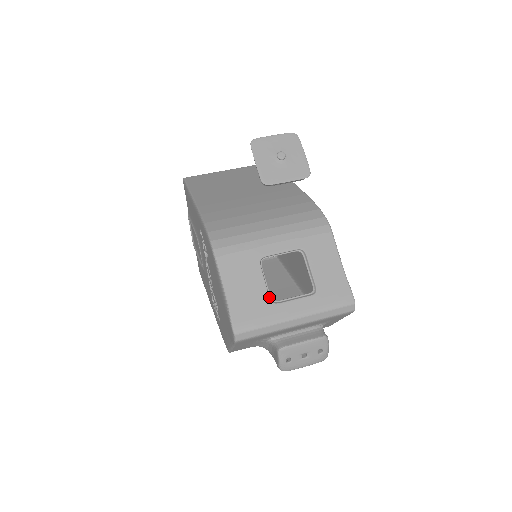
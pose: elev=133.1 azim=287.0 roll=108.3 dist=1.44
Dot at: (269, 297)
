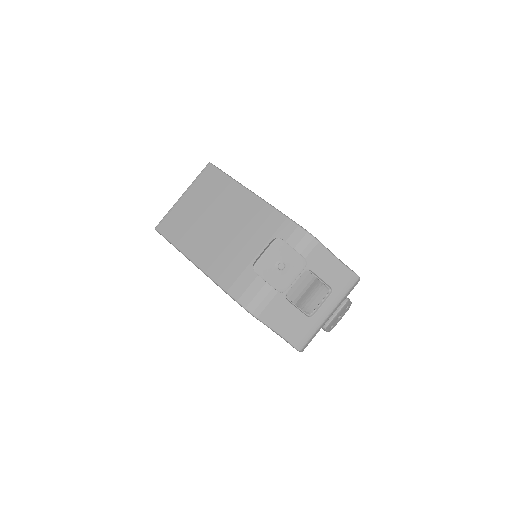
Dot at: (306, 316)
